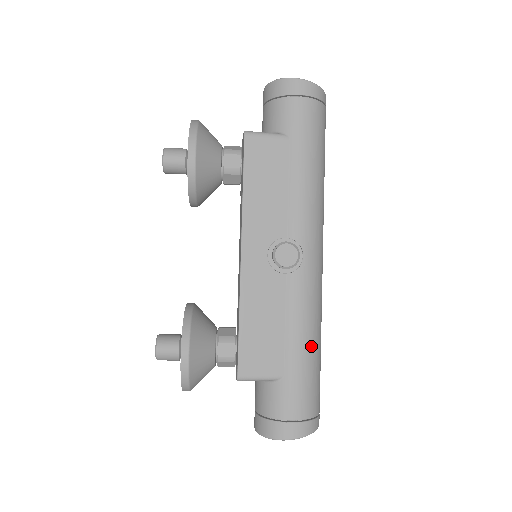
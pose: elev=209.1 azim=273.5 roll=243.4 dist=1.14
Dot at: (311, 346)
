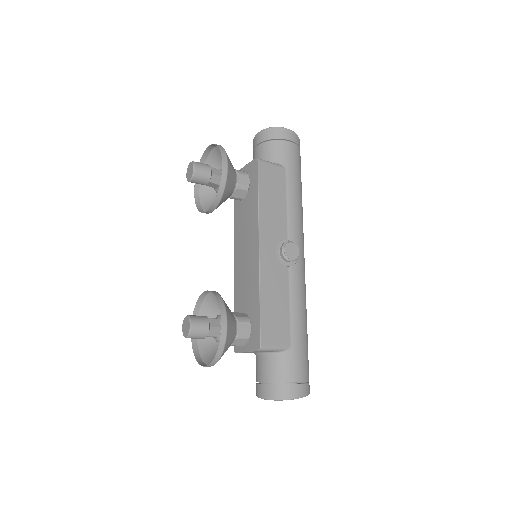
Dot at: (305, 324)
